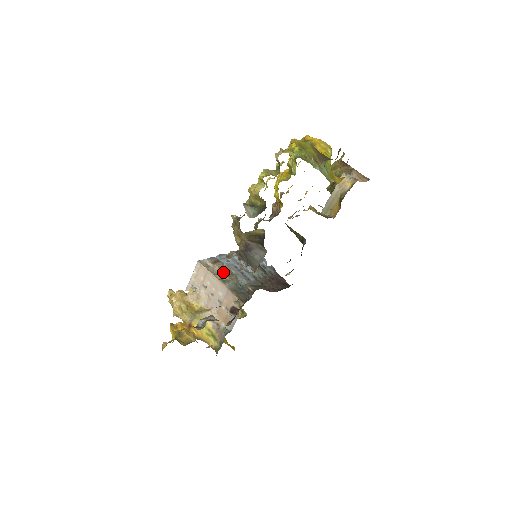
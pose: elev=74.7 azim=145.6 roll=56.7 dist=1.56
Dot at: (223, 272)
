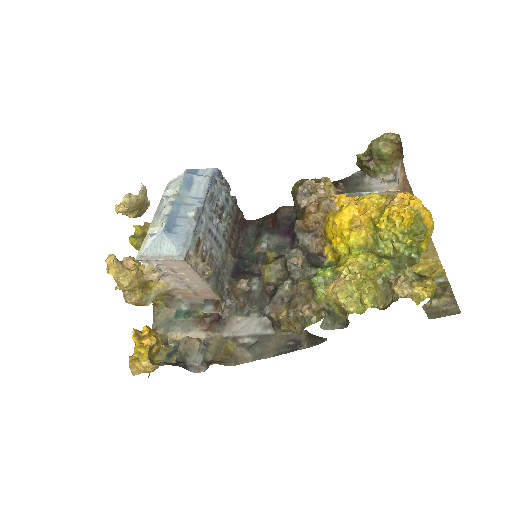
Dot at: (206, 263)
